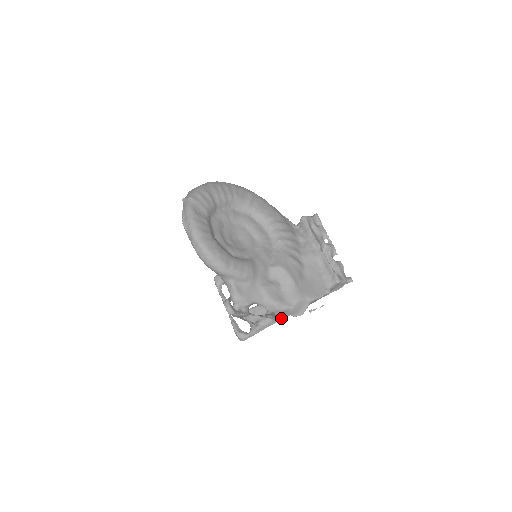
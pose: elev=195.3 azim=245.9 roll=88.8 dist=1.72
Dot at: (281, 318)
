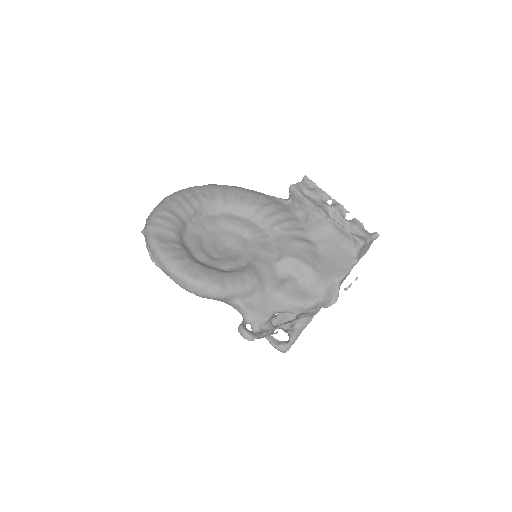
Dot at: (316, 311)
